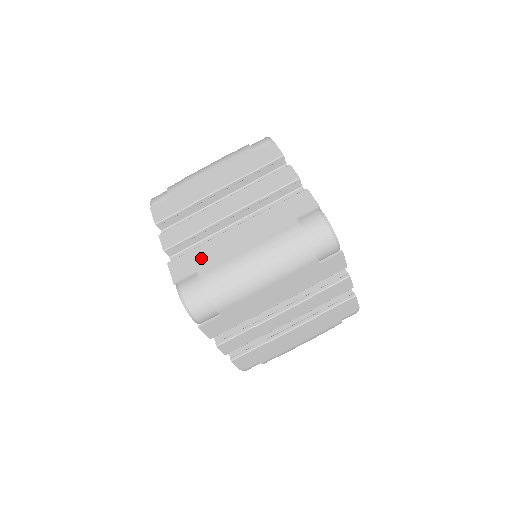
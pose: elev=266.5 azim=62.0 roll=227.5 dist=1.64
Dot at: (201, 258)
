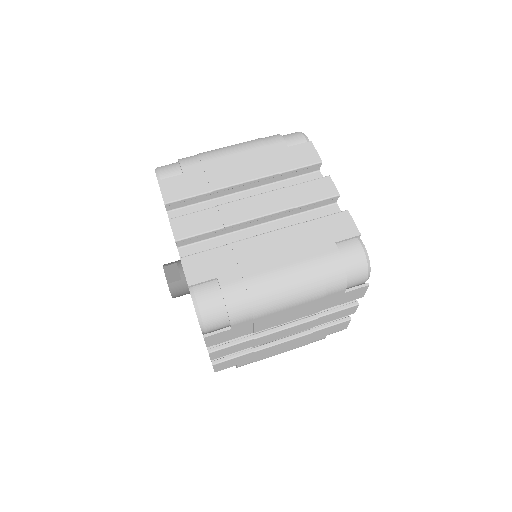
Dot at: occluded
